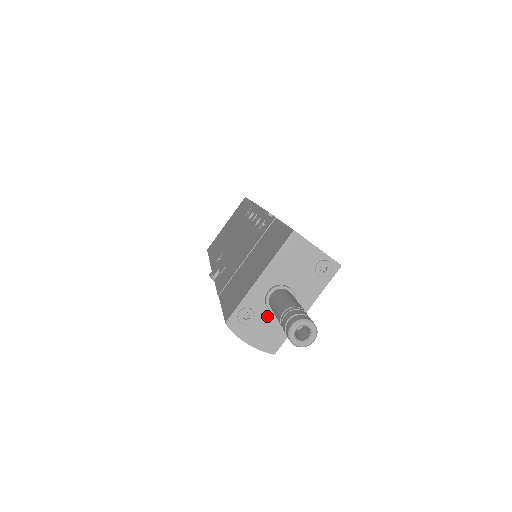
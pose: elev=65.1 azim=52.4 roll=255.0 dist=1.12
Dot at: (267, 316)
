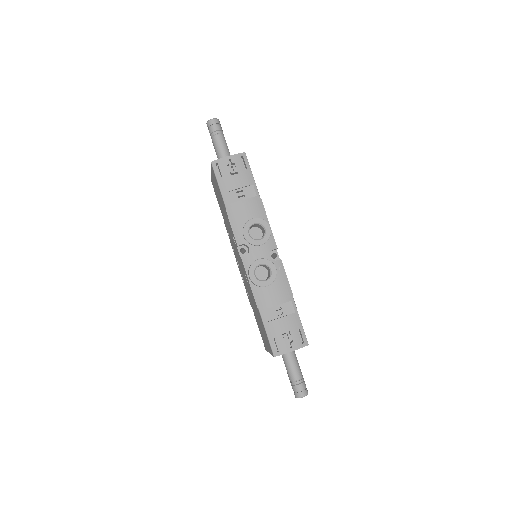
Dot at: occluded
